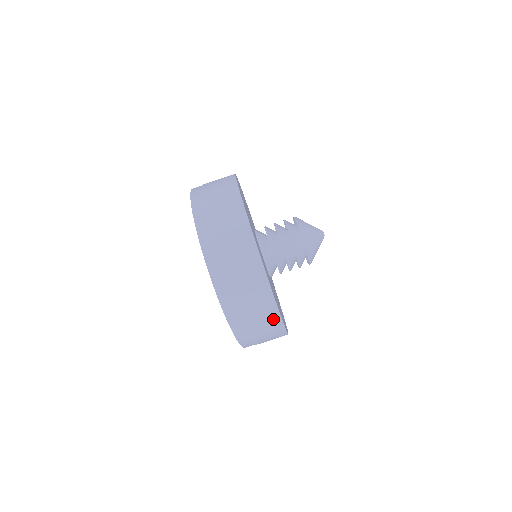
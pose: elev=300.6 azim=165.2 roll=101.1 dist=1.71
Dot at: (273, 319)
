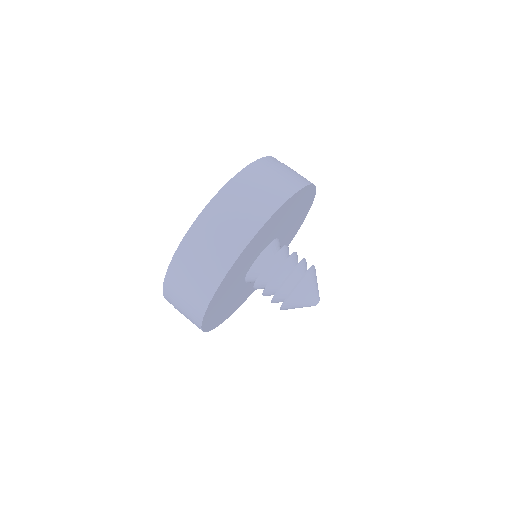
Dot at: (206, 291)
